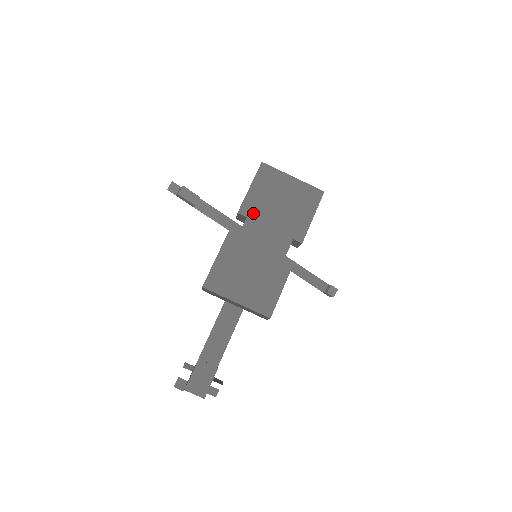
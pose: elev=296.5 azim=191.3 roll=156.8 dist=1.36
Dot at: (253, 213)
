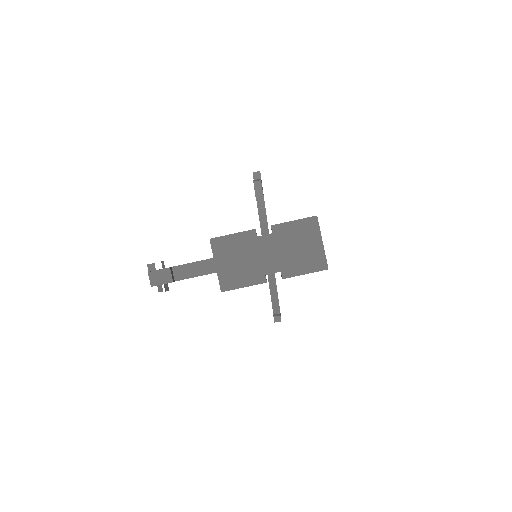
Dot at: (278, 235)
